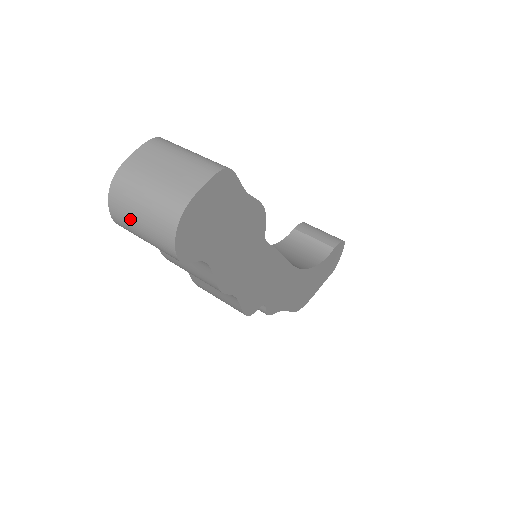
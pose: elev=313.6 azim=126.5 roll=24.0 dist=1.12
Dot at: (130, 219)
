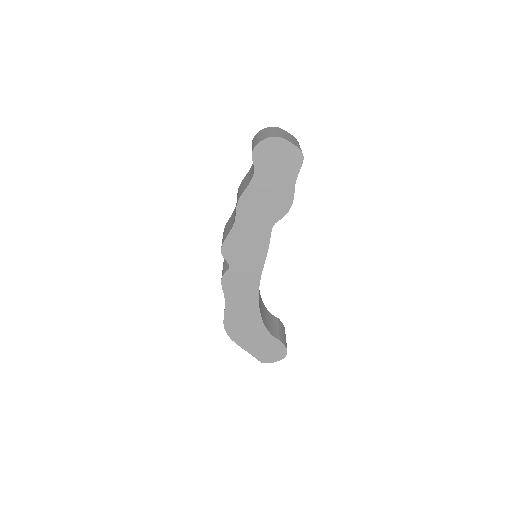
Dot at: (260, 134)
